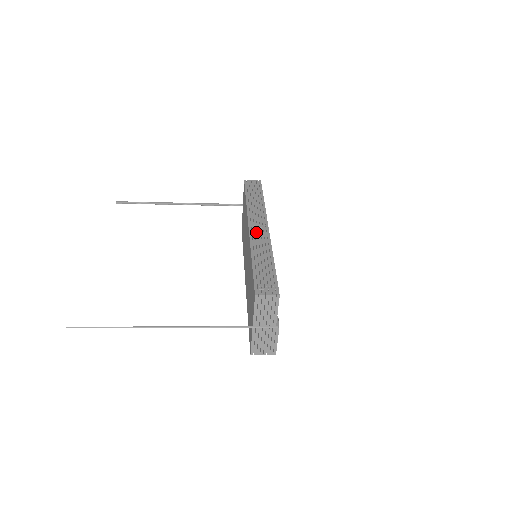
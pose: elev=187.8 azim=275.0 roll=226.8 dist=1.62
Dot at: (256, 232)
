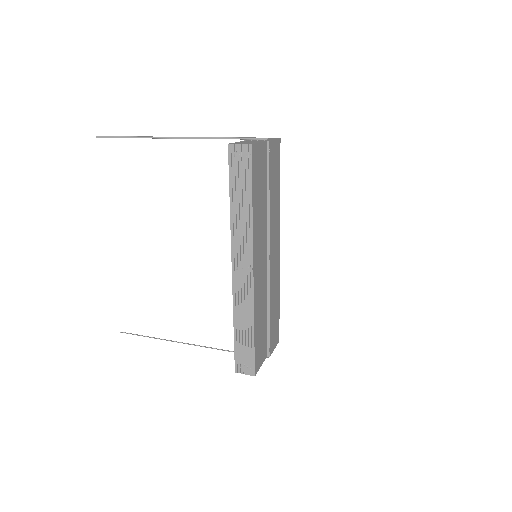
Dot at: (239, 280)
